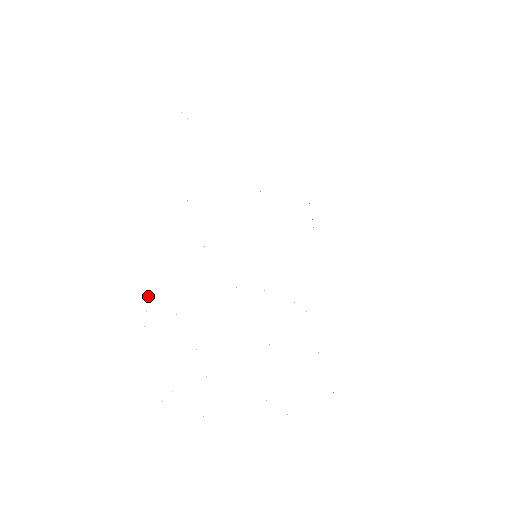
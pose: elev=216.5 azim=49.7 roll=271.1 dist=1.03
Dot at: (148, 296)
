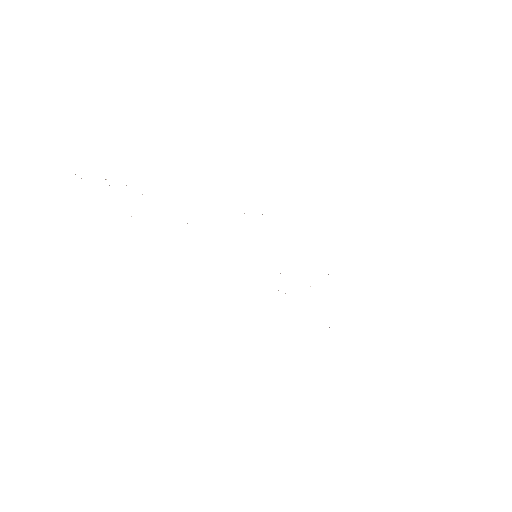
Dot at: occluded
